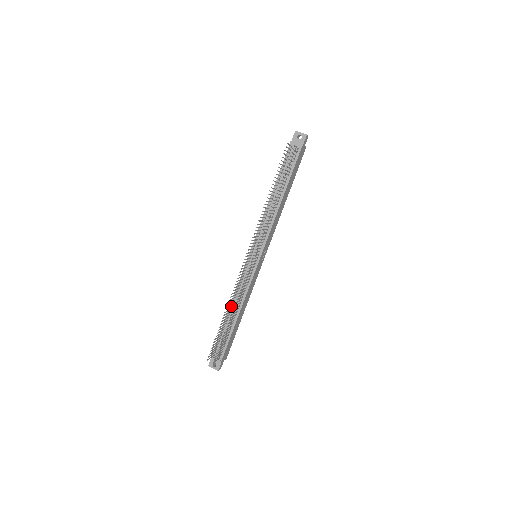
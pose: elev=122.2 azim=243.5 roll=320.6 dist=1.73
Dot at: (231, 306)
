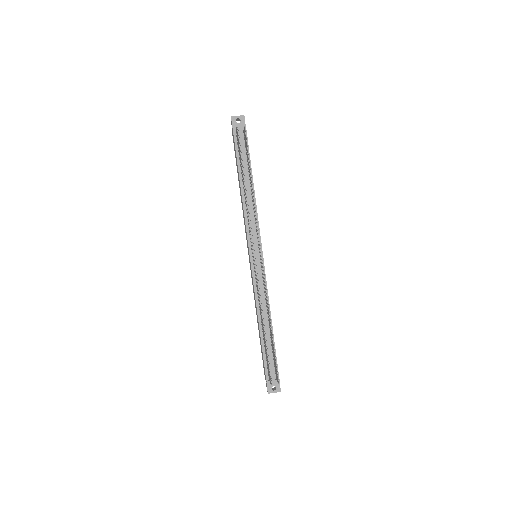
Dot at: (261, 318)
